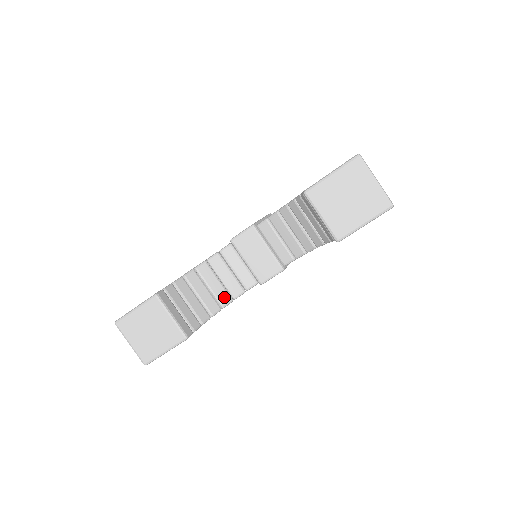
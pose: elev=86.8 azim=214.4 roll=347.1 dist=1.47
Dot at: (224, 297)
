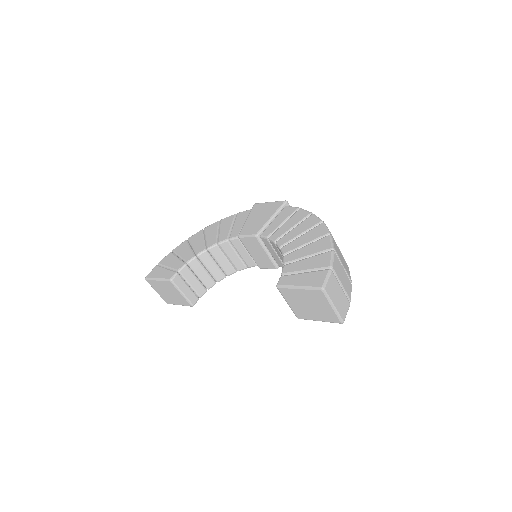
Dot at: (229, 270)
